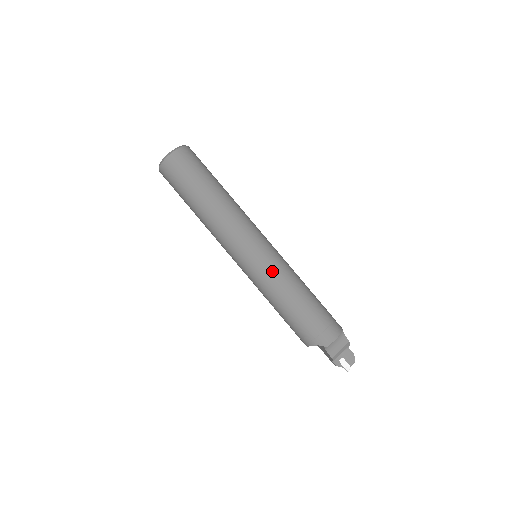
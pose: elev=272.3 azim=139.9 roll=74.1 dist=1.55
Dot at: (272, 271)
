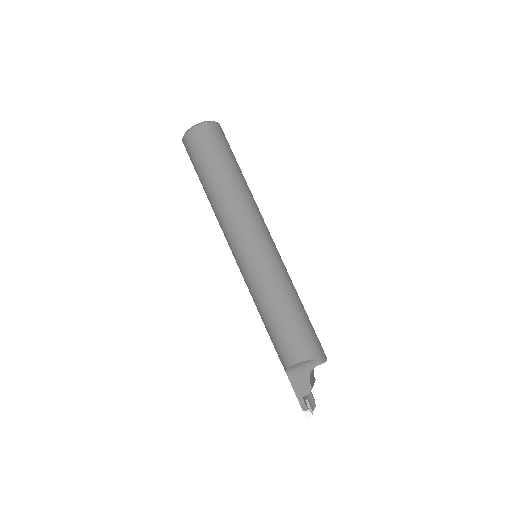
Dot at: (284, 268)
